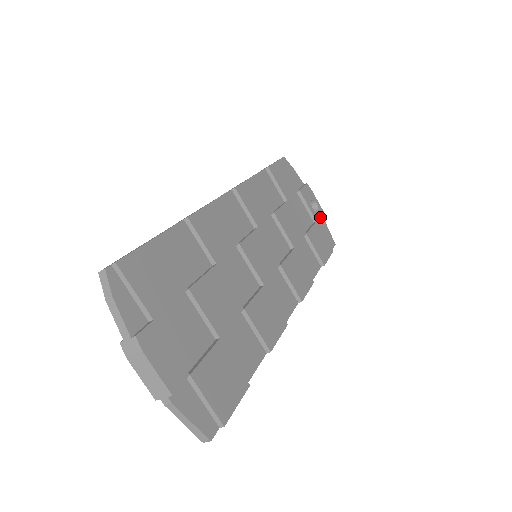
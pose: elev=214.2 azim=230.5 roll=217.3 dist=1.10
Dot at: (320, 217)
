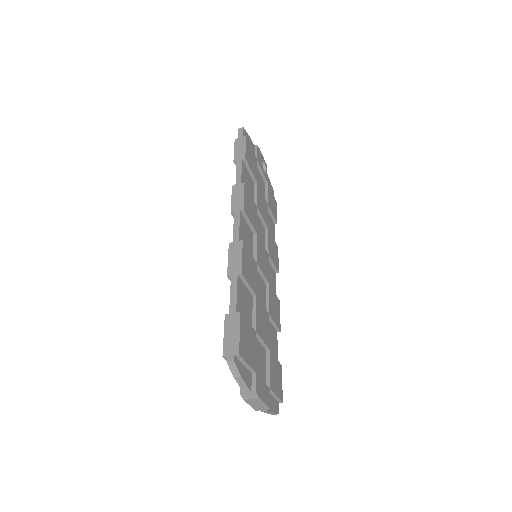
Dot at: occluded
